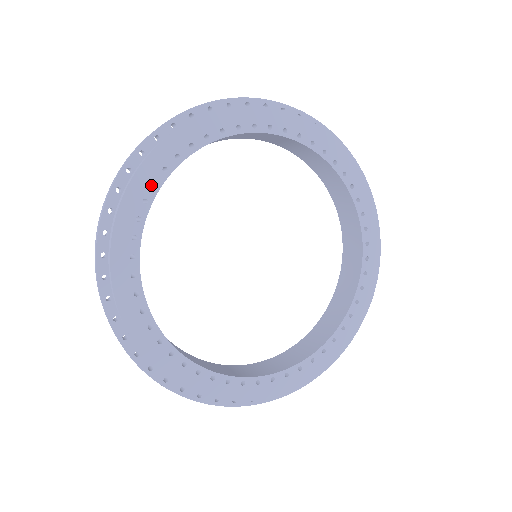
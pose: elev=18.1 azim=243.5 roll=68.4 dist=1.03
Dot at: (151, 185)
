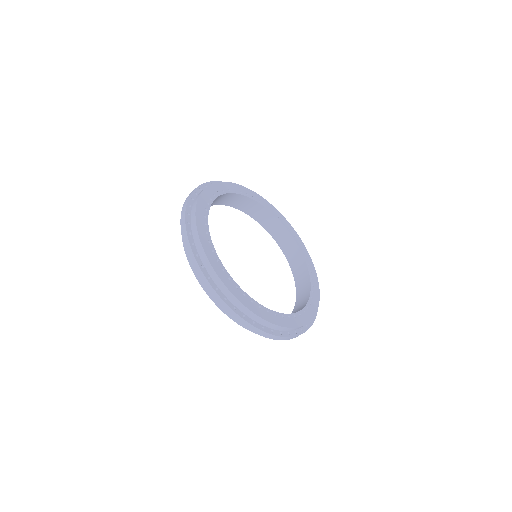
Dot at: (204, 217)
